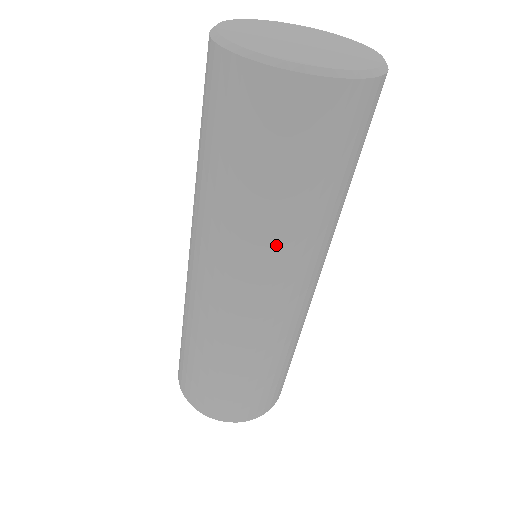
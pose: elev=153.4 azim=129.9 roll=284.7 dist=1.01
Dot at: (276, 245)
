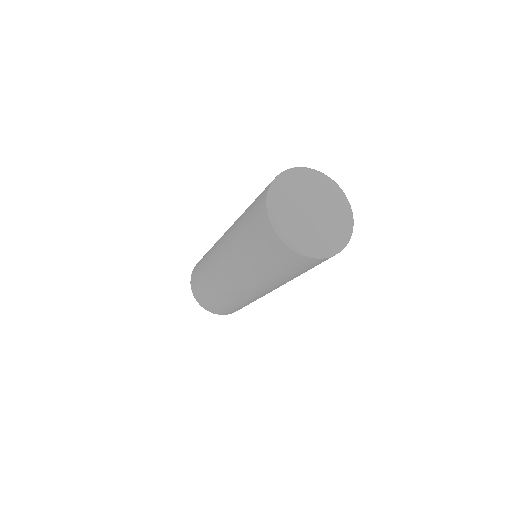
Dot at: occluded
